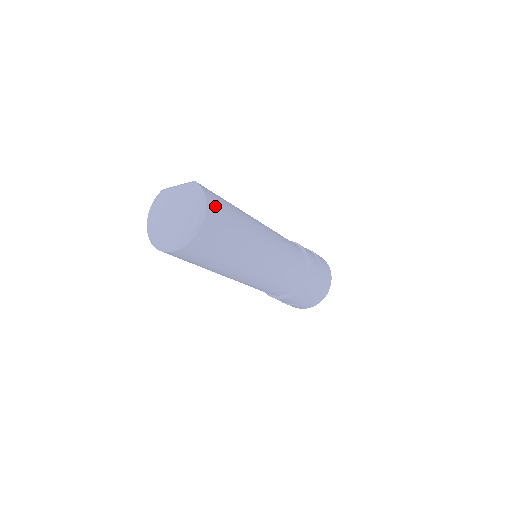
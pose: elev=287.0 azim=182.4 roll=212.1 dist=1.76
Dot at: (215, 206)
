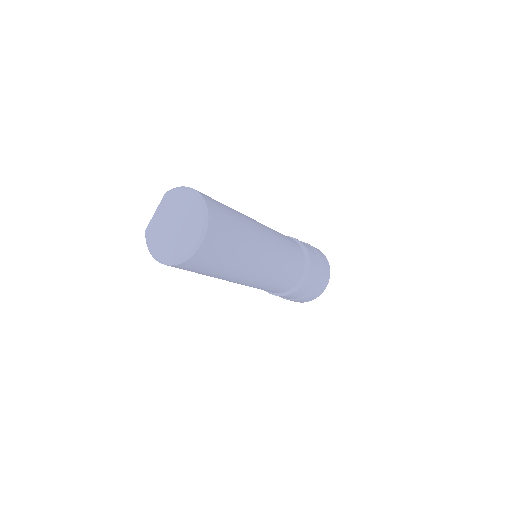
Dot at: occluded
